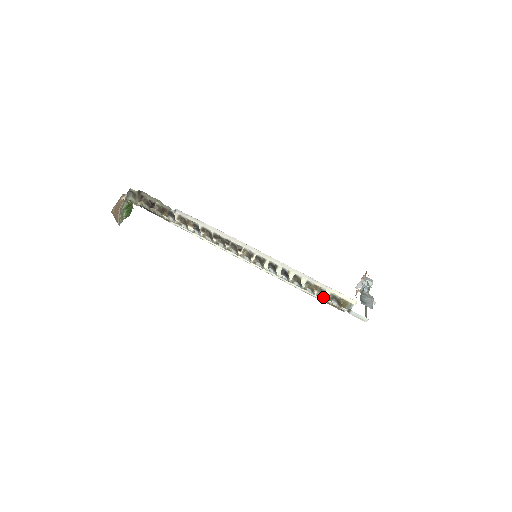
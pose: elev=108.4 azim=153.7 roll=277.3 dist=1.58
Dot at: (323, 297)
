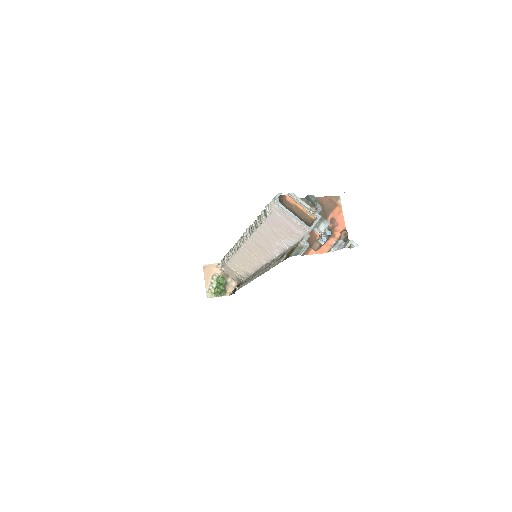
Dot at: occluded
